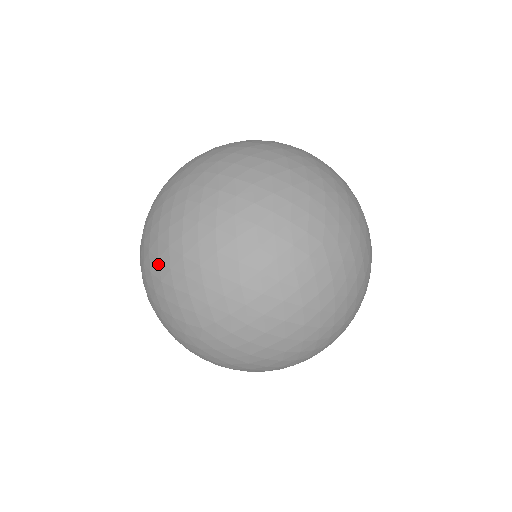
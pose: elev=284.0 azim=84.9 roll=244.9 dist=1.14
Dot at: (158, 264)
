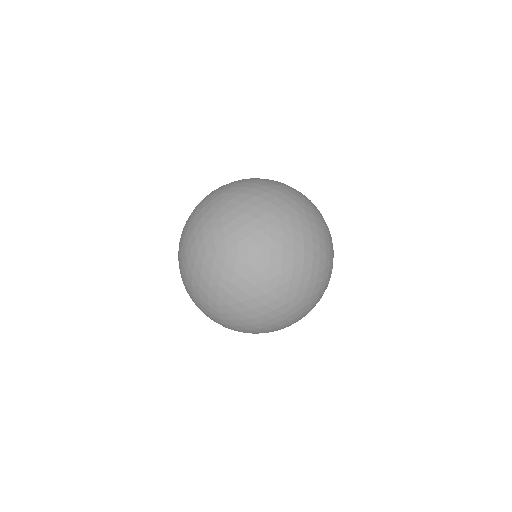
Dot at: (194, 275)
